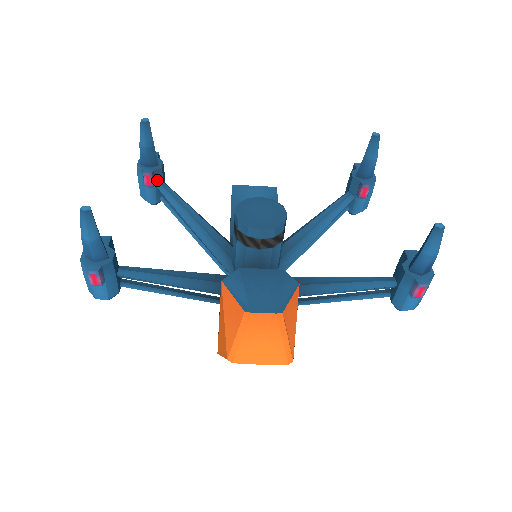
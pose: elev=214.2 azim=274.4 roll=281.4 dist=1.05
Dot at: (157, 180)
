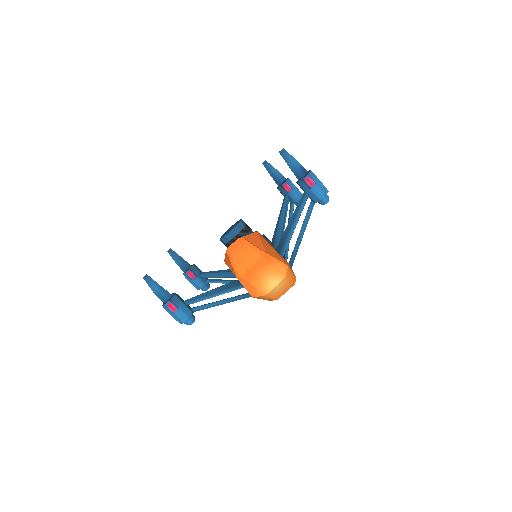
Dot at: (196, 273)
